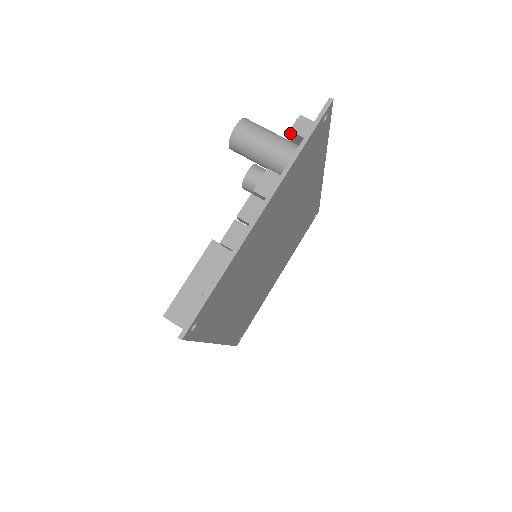
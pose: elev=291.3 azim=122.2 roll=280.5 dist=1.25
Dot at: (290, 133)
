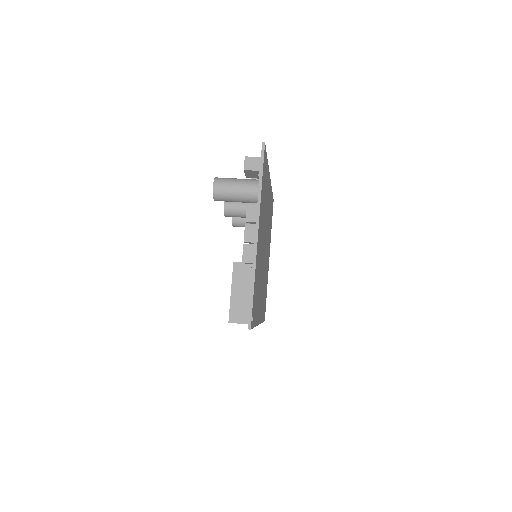
Dot at: (244, 171)
